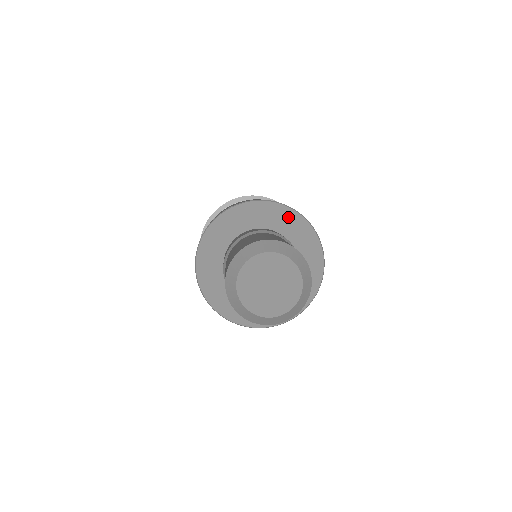
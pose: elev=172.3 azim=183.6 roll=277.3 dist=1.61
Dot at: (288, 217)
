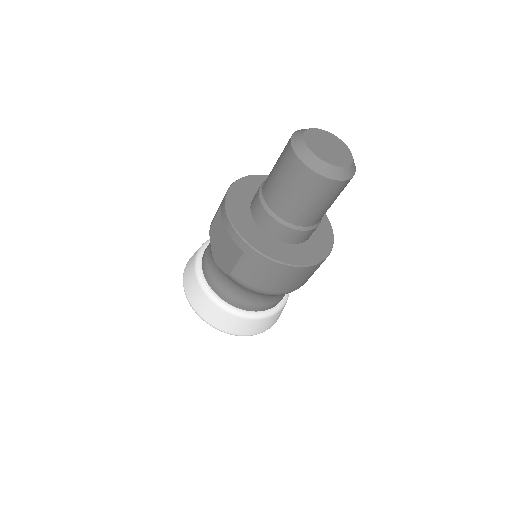
Dot at: occluded
